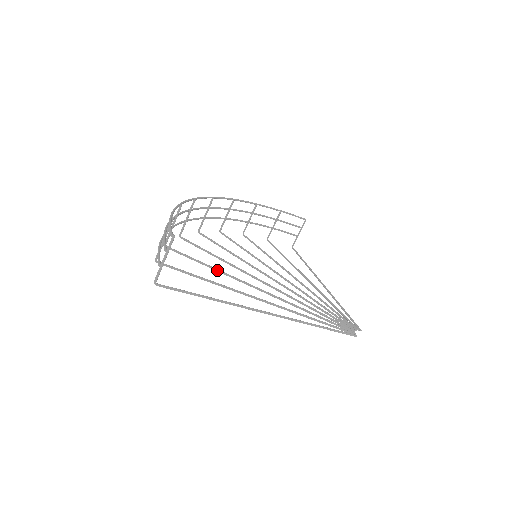
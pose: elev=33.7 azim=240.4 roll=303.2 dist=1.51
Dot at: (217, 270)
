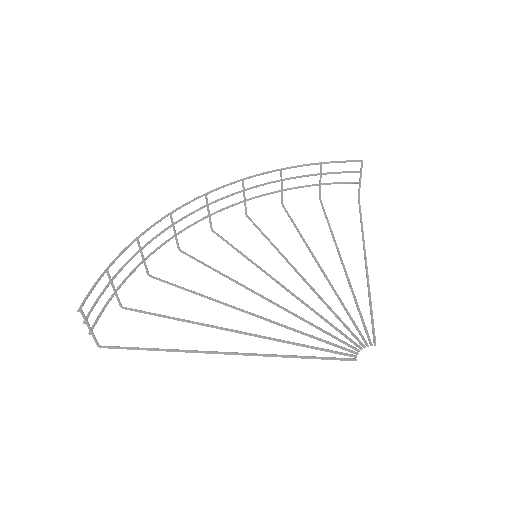
Dot at: (196, 294)
